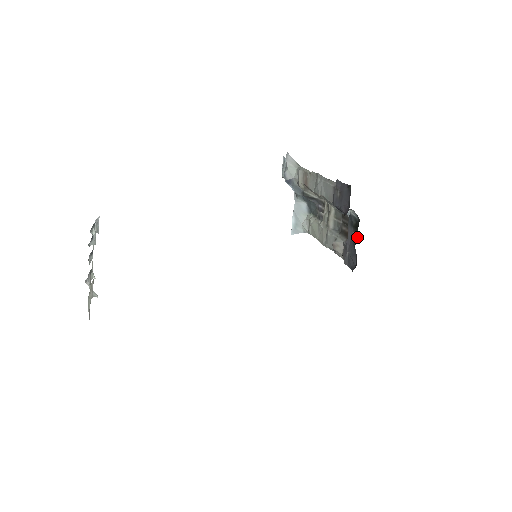
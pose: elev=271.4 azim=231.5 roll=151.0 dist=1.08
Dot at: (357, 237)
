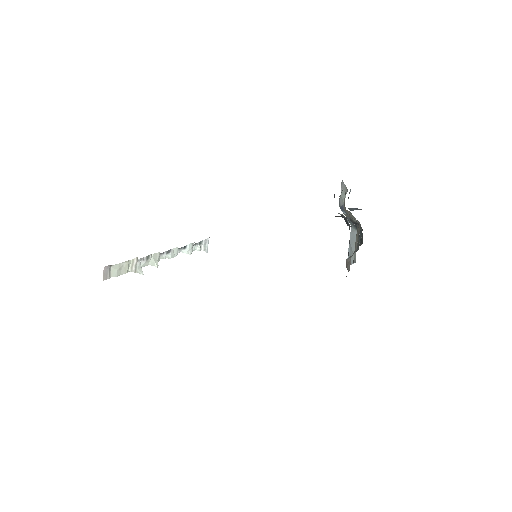
Dot at: occluded
